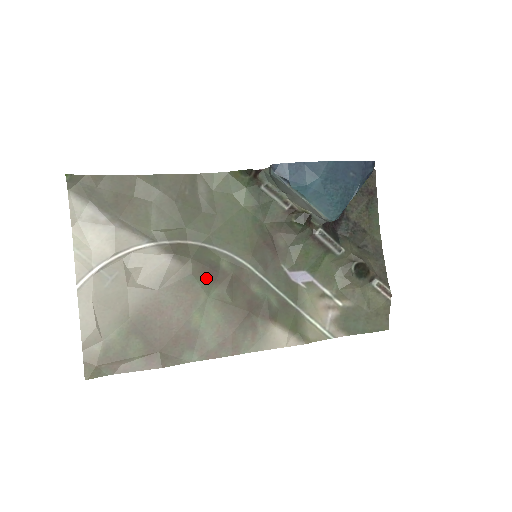
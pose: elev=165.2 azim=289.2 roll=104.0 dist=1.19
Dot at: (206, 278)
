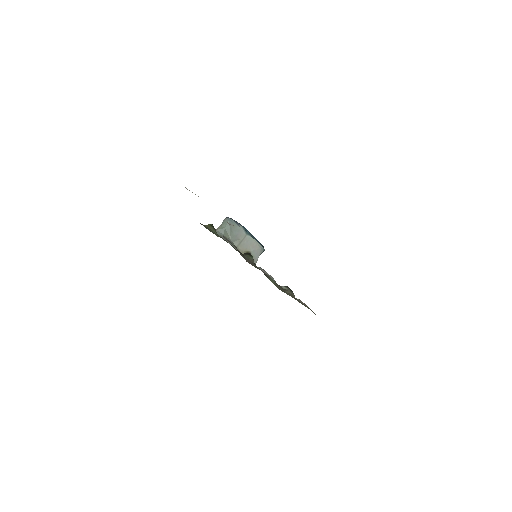
Dot at: occluded
